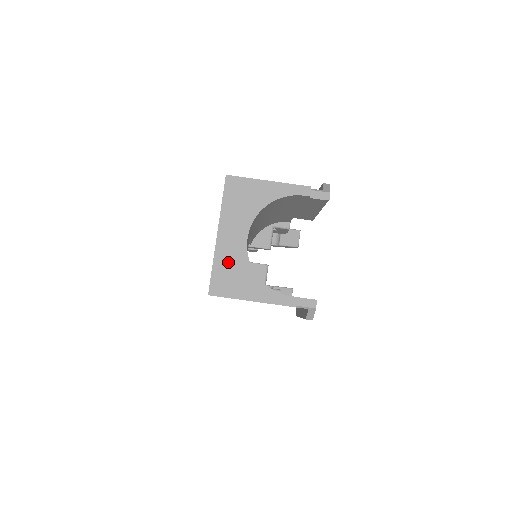
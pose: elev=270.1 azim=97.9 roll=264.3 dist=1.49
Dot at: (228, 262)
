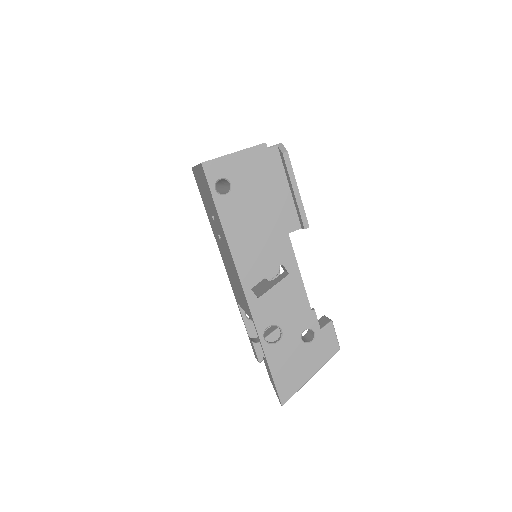
Dot at: occluded
